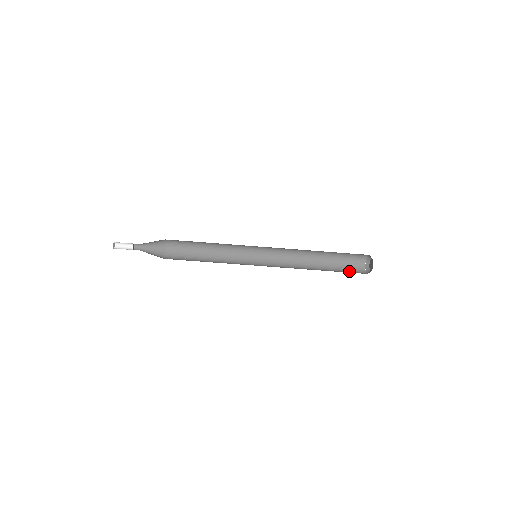
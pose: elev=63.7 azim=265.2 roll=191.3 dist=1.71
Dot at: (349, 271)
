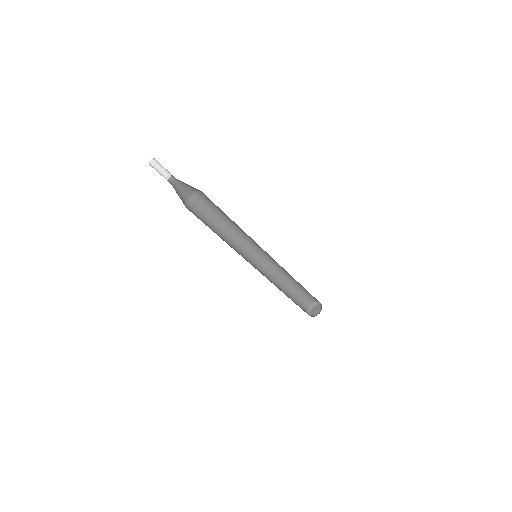
Dot at: (301, 308)
